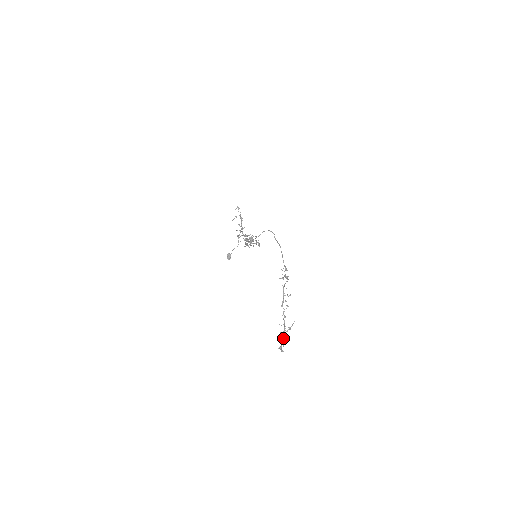
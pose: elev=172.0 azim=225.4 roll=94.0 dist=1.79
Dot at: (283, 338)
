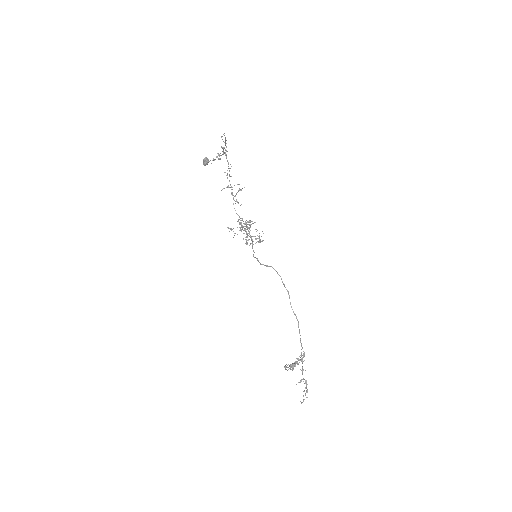
Dot at: occluded
